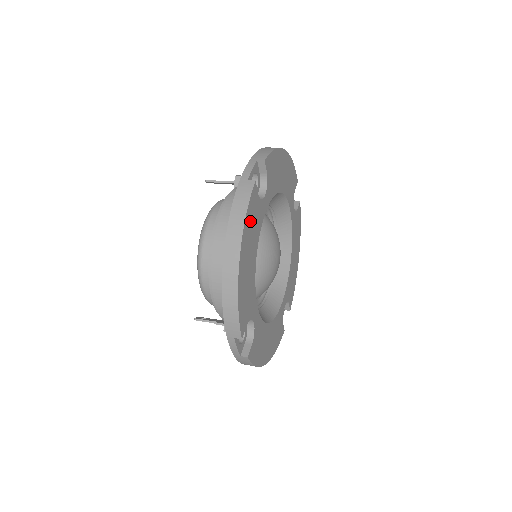
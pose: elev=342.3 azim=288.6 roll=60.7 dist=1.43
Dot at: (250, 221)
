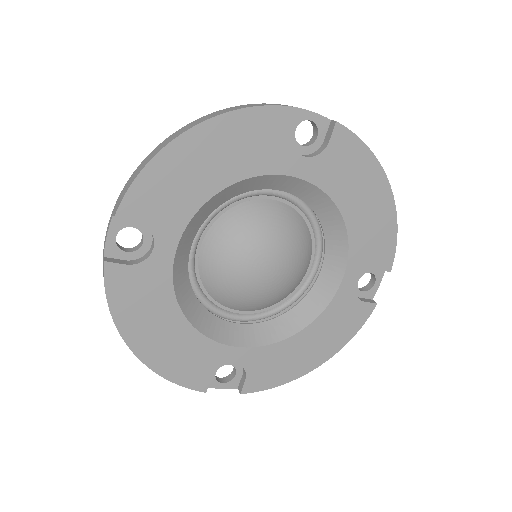
Dot at: (129, 303)
